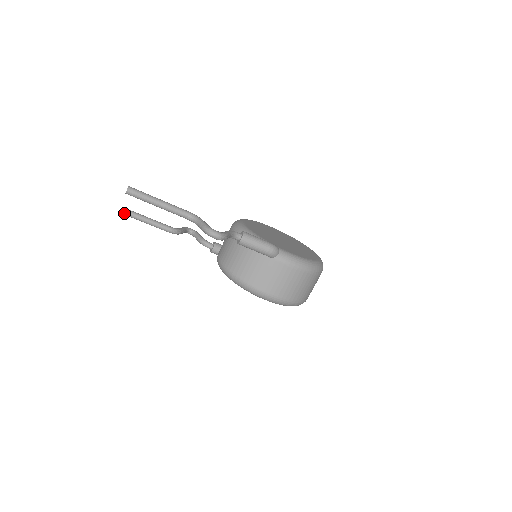
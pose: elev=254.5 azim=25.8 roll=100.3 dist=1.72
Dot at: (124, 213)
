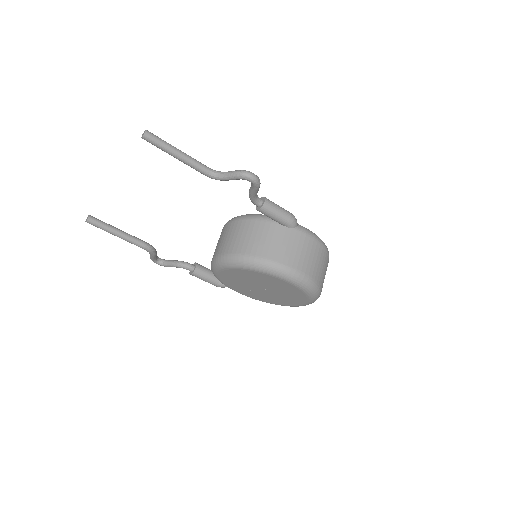
Dot at: (92, 221)
